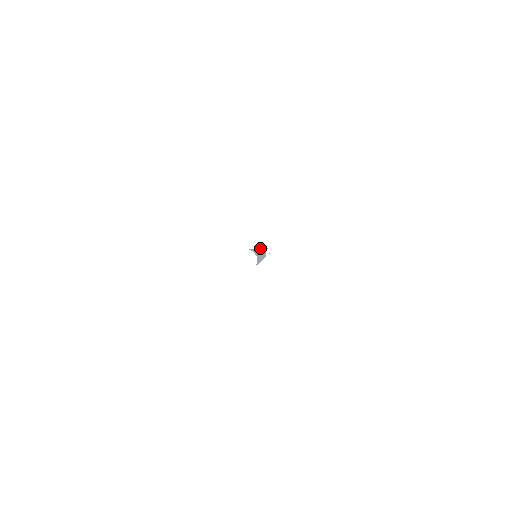
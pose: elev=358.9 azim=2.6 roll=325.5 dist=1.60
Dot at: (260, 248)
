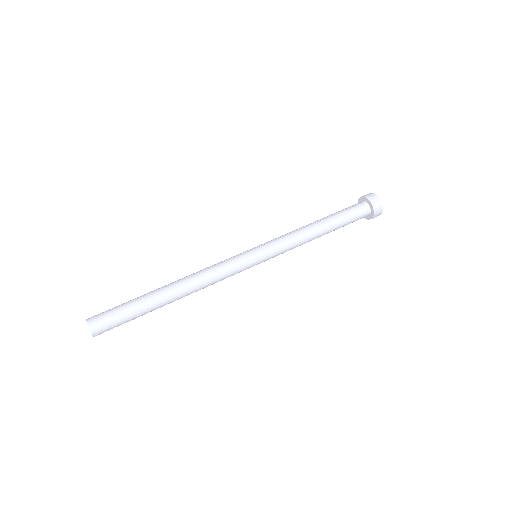
Dot at: (353, 207)
